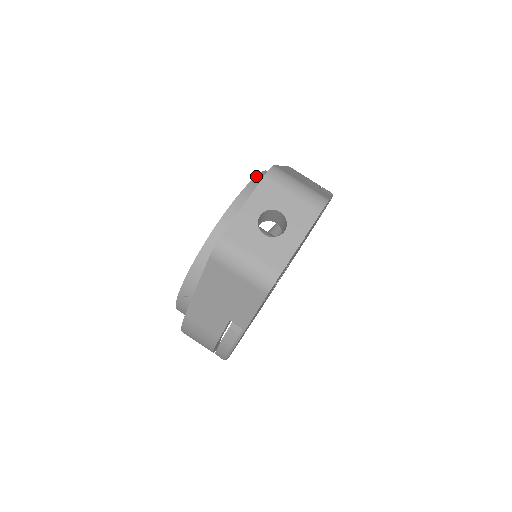
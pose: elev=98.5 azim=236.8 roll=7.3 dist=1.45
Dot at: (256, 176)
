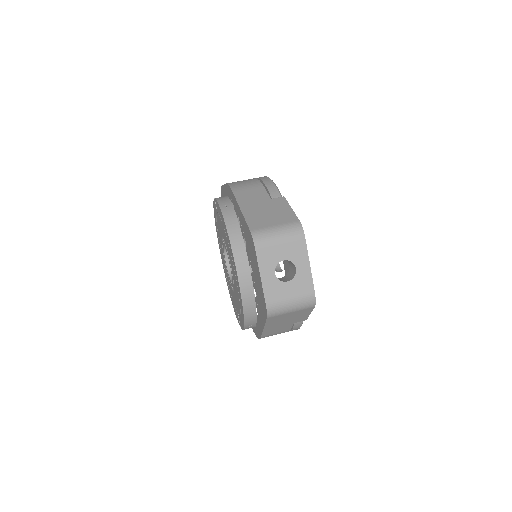
Dot at: (226, 226)
